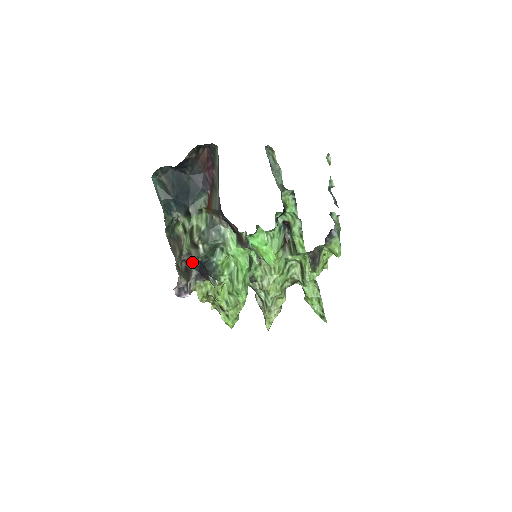
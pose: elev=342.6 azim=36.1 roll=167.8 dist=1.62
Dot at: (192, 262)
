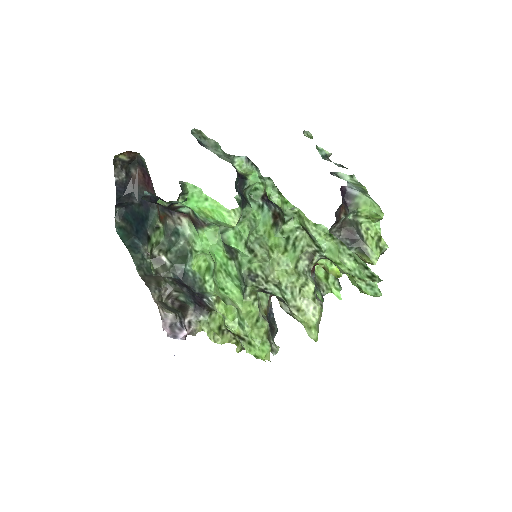
Dot at: (183, 295)
